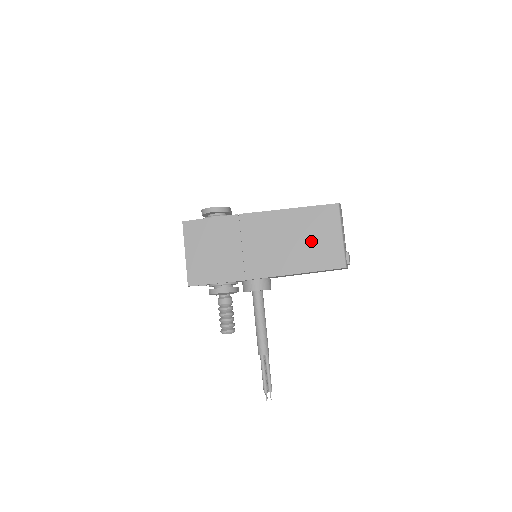
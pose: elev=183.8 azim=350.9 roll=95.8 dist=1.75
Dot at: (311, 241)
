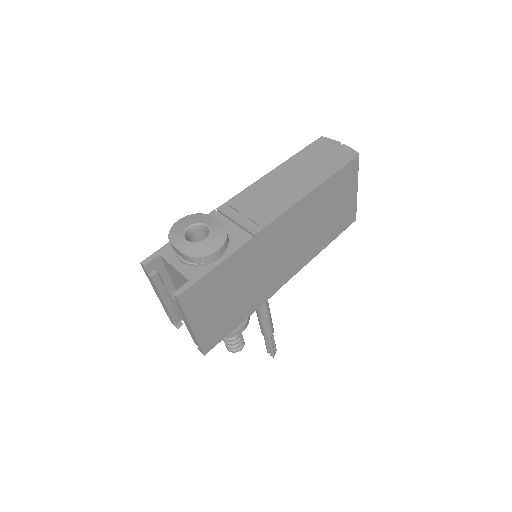
Dot at: (331, 214)
